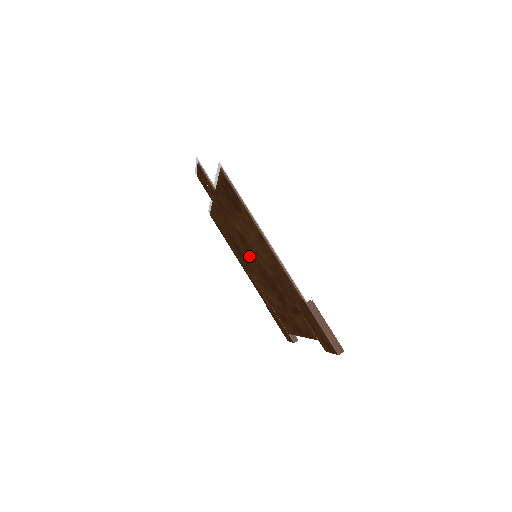
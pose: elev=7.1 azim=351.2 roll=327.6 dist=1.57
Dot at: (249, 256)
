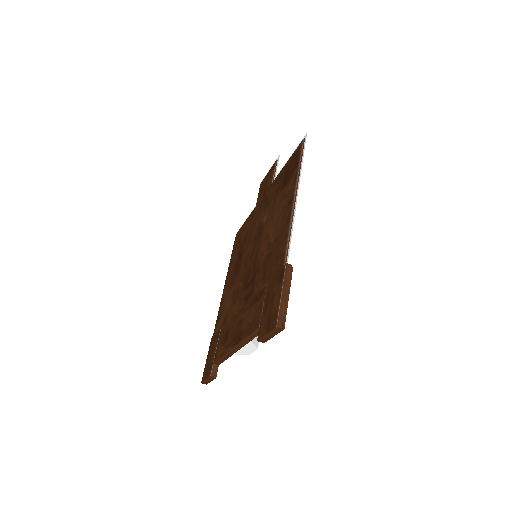
Dot at: (249, 256)
